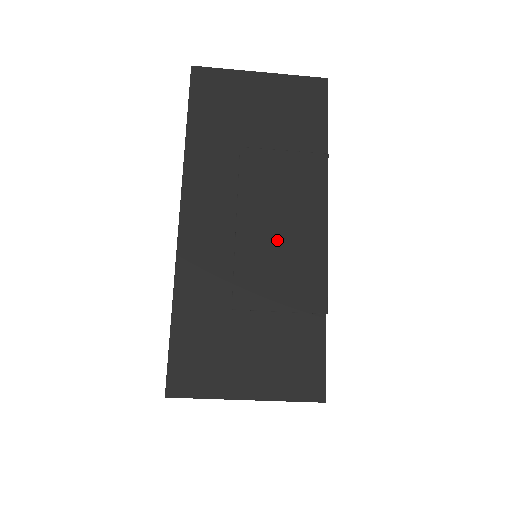
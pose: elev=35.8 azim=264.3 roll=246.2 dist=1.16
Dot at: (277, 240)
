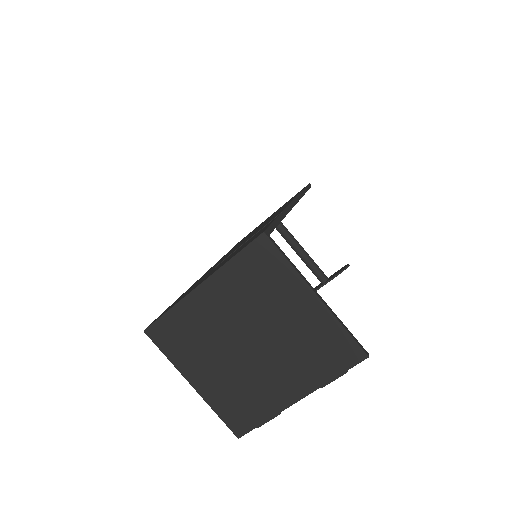
Dot at: occluded
